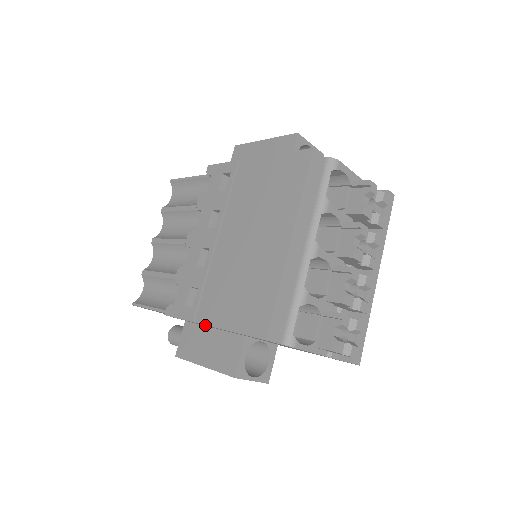
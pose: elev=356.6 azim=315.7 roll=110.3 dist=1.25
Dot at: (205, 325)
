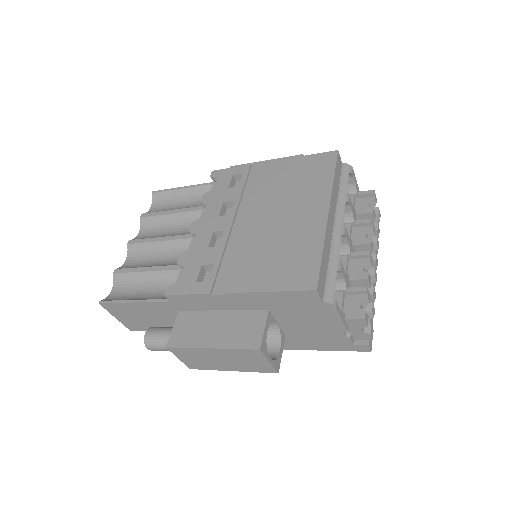
Dot at: (223, 298)
